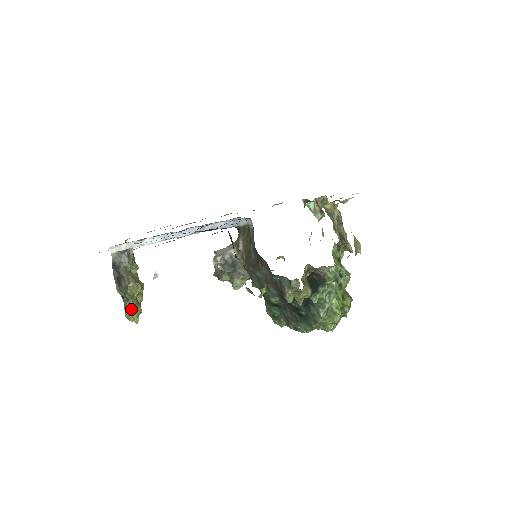
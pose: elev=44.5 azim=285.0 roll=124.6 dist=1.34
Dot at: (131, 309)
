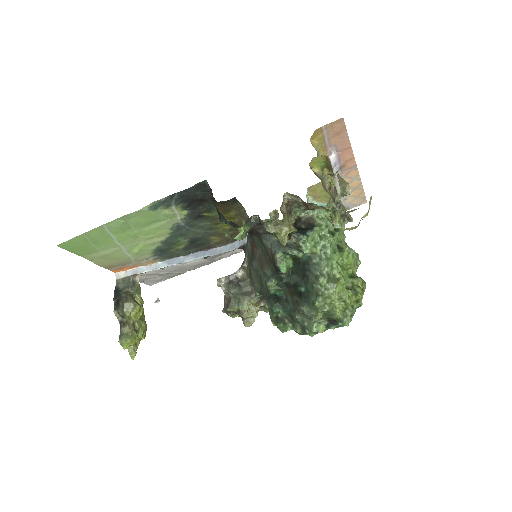
Dot at: (126, 333)
